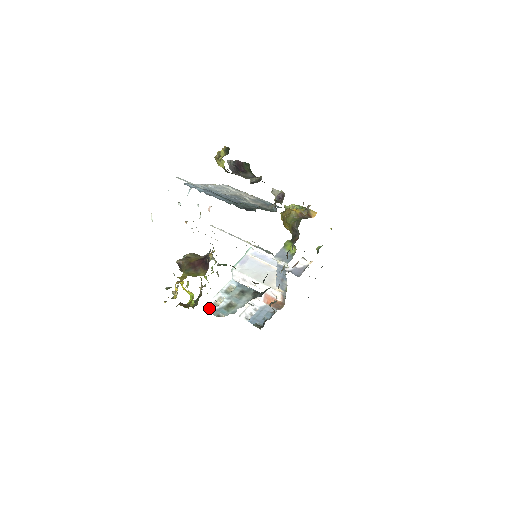
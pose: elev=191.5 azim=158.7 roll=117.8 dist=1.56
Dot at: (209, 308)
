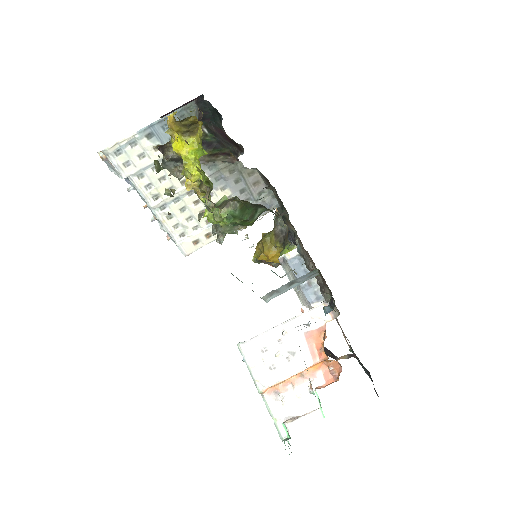
Dot at: occluded
